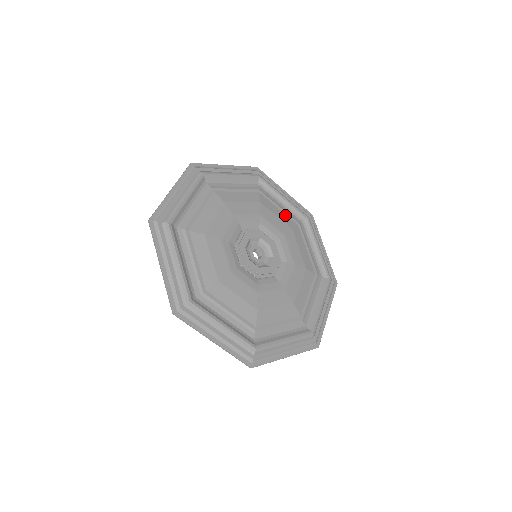
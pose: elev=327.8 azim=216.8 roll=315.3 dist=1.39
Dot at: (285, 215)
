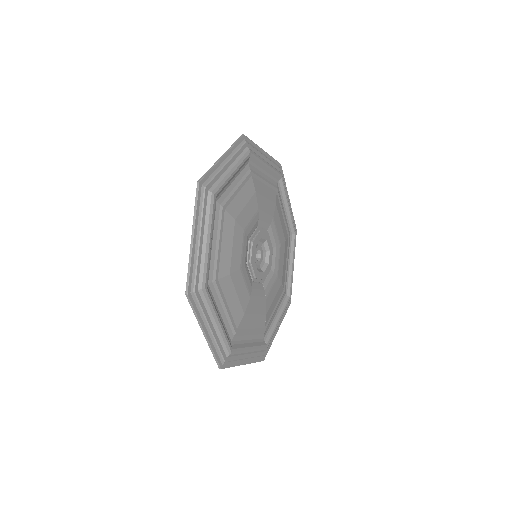
Dot at: (269, 188)
